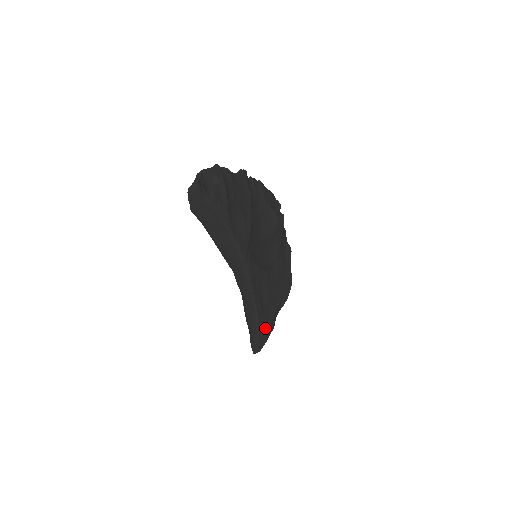
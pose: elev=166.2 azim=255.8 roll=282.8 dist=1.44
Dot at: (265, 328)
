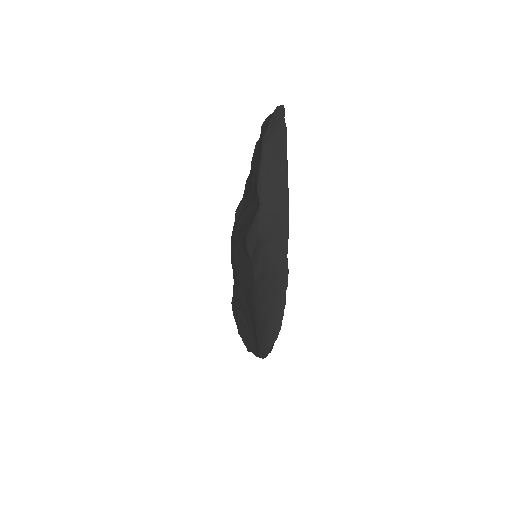
Dot at: occluded
